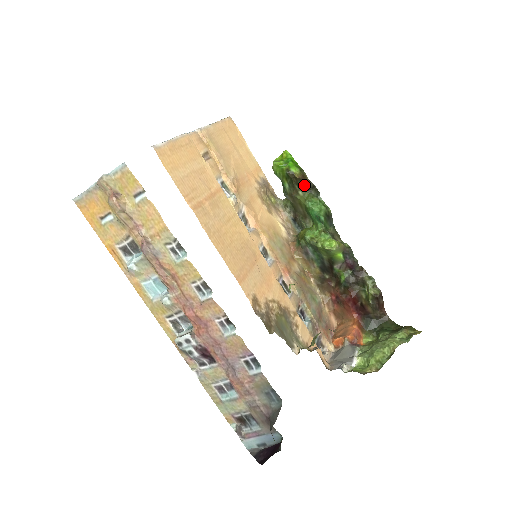
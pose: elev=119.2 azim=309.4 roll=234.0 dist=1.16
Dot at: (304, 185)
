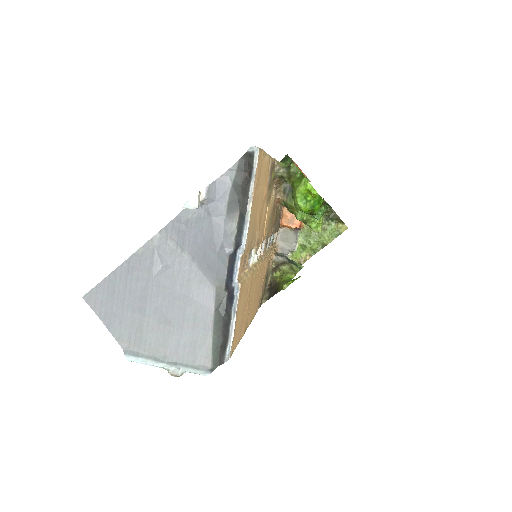
Dot at: occluded
